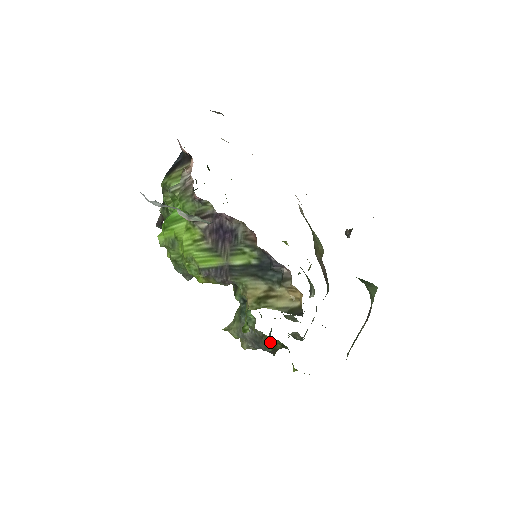
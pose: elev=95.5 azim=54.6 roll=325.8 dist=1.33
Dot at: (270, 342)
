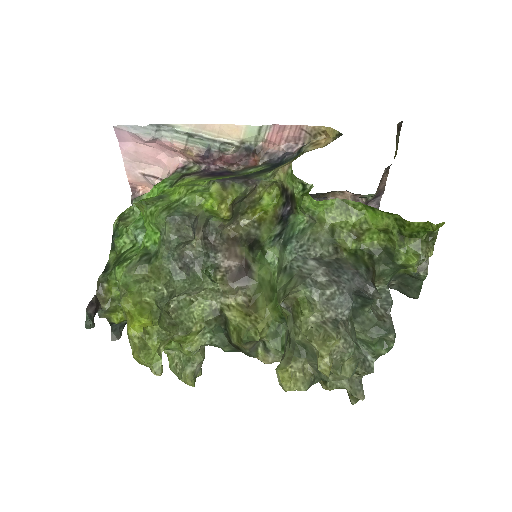
Dot at: (352, 256)
